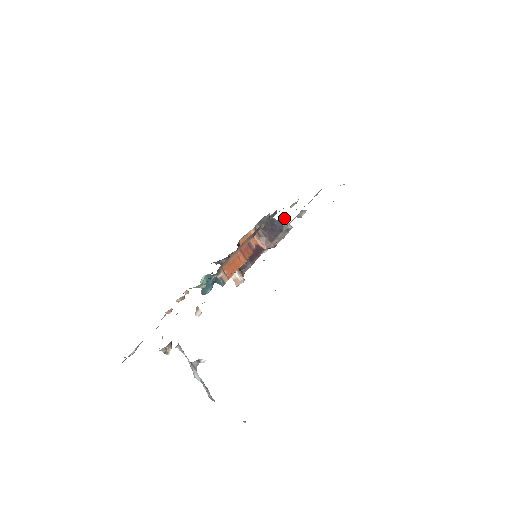
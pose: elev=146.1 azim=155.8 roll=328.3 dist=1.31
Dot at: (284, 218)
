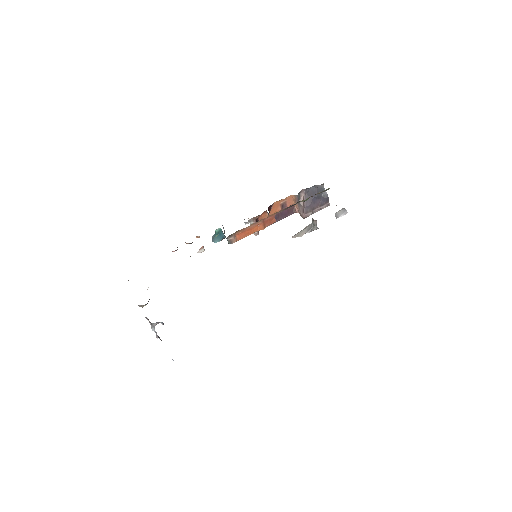
Dot at: (314, 220)
